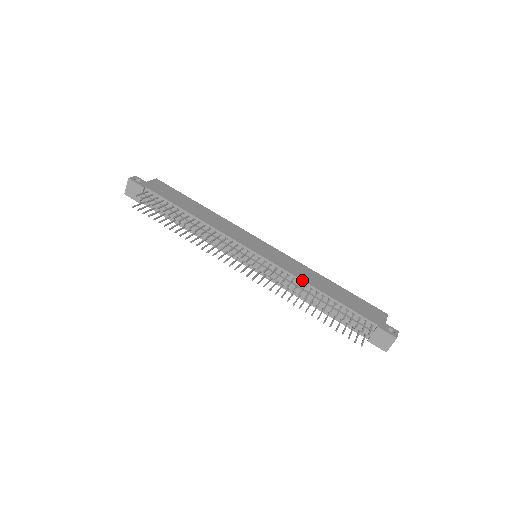
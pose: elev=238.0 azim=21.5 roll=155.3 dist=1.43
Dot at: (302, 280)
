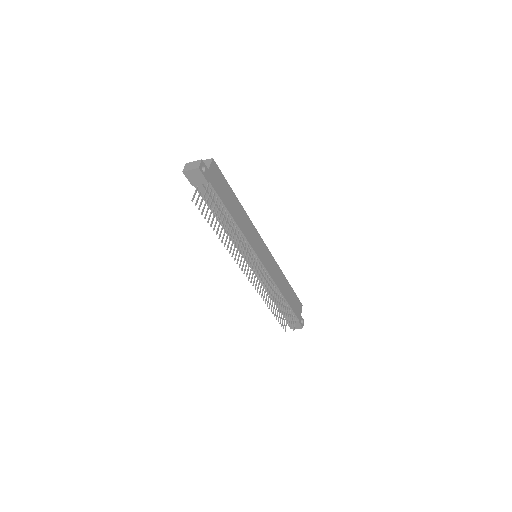
Dot at: (278, 287)
